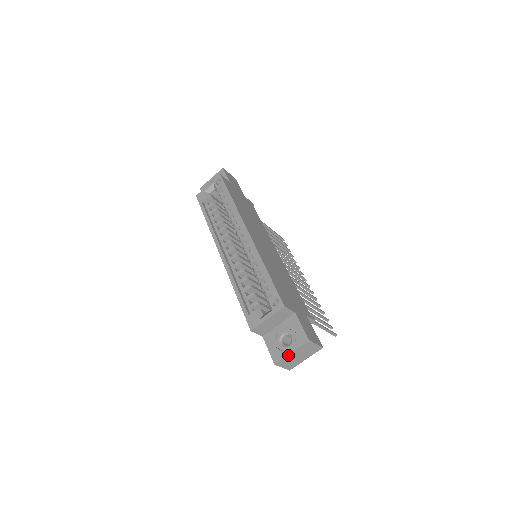
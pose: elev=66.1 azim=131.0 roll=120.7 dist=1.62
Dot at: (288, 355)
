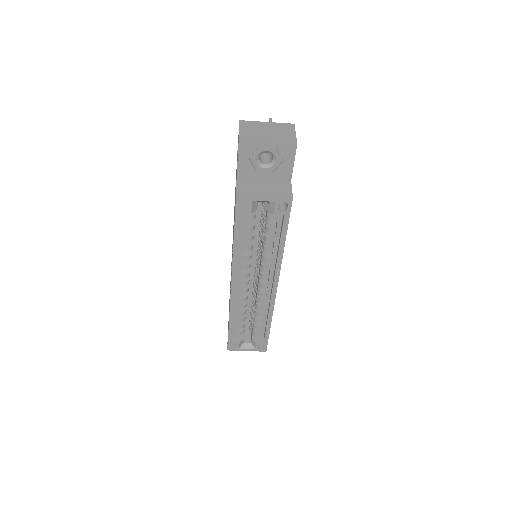
Dot at: occluded
